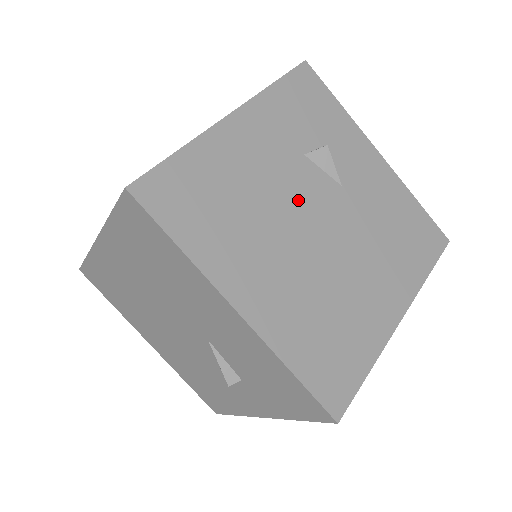
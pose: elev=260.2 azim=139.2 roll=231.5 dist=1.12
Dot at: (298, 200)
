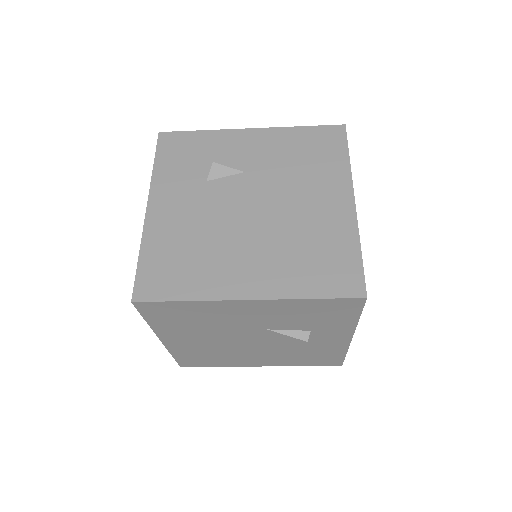
Dot at: (226, 208)
